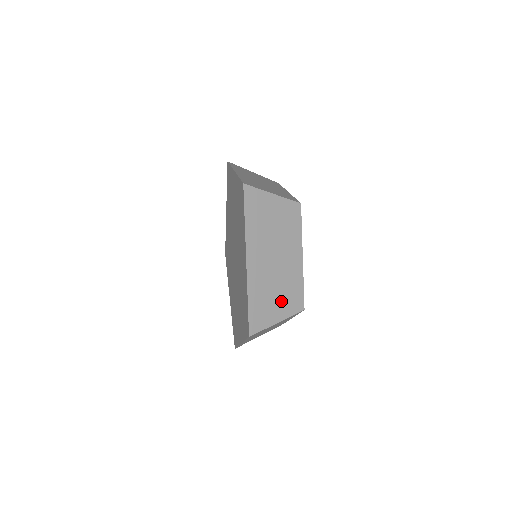
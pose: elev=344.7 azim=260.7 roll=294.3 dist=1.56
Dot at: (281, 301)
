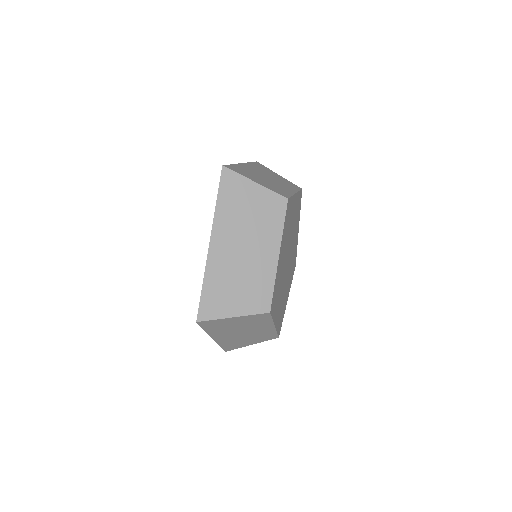
Dot at: (242, 295)
